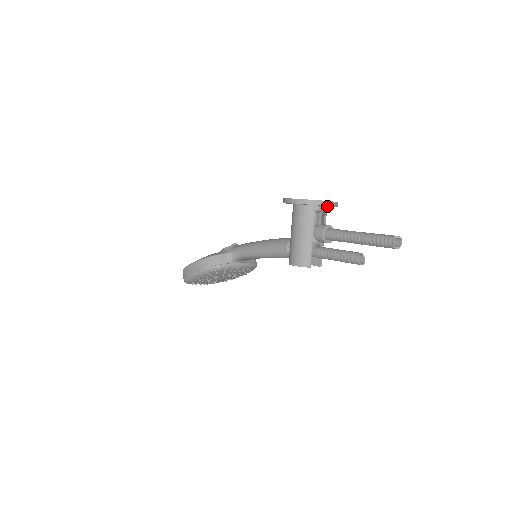
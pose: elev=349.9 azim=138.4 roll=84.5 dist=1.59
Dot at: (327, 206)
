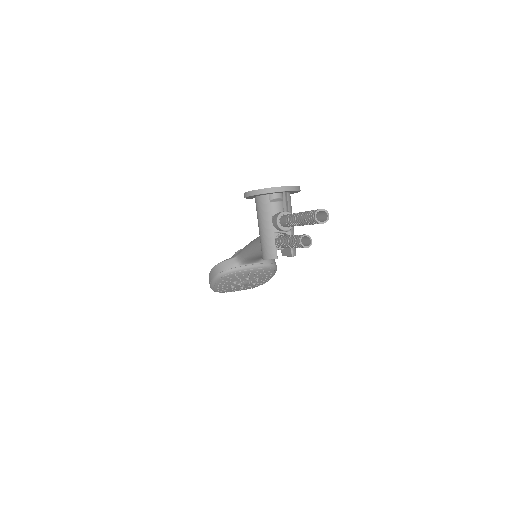
Dot at: (295, 192)
